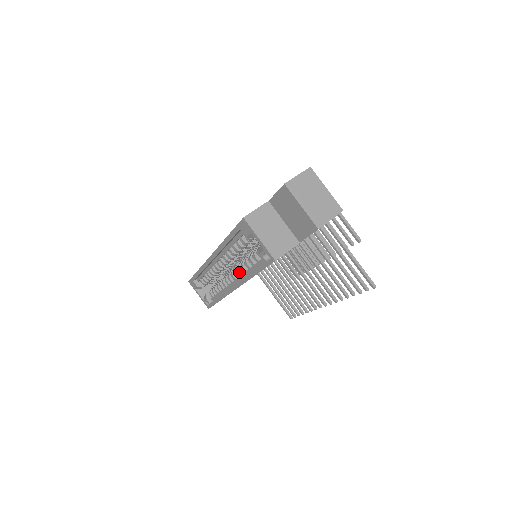
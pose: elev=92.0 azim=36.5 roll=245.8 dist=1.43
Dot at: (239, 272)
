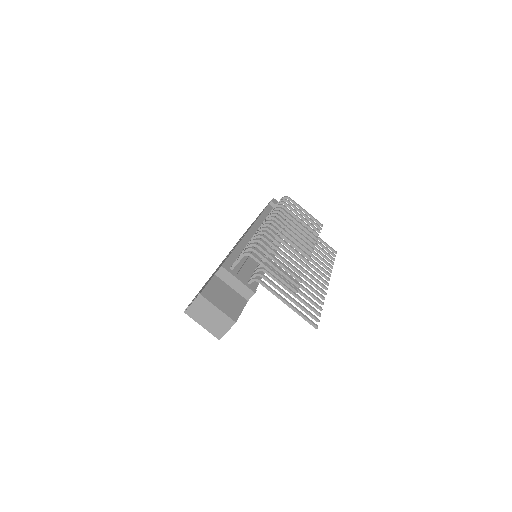
Dot at: occluded
